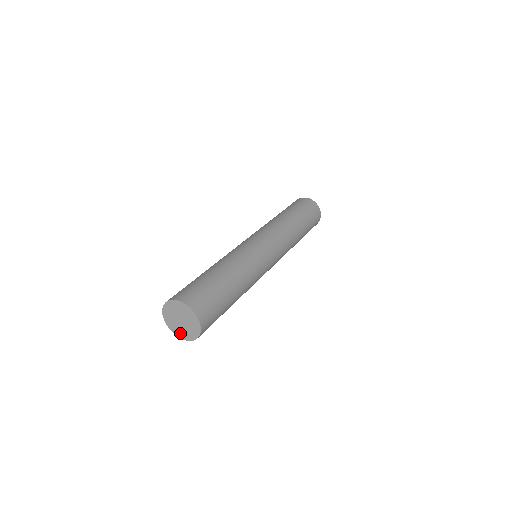
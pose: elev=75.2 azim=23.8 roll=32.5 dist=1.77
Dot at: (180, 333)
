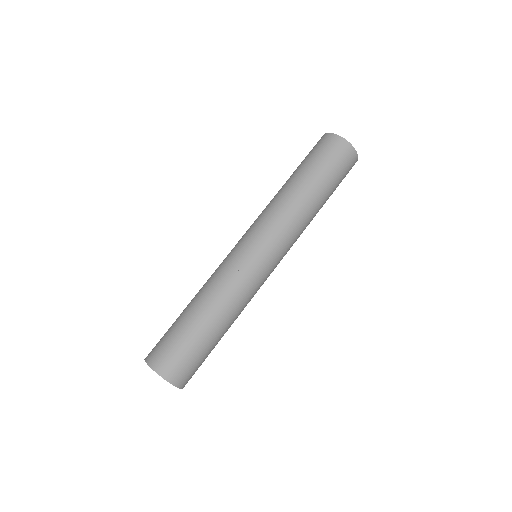
Dot at: occluded
